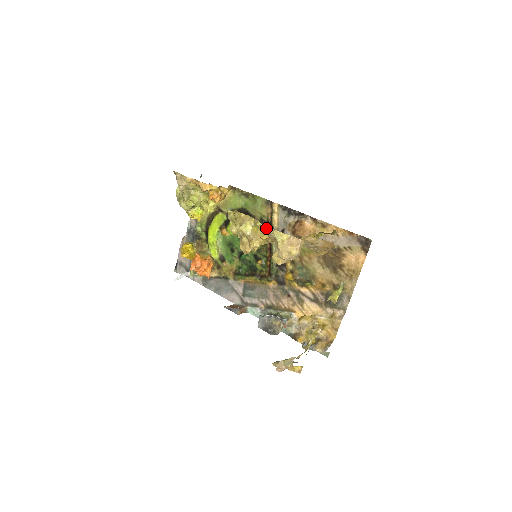
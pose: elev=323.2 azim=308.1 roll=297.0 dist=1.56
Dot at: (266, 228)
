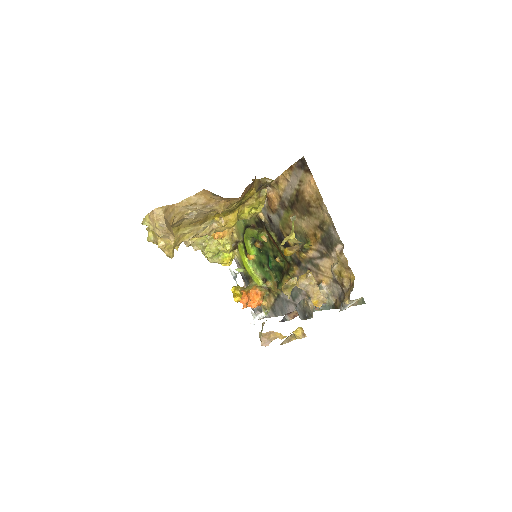
Dot at: occluded
